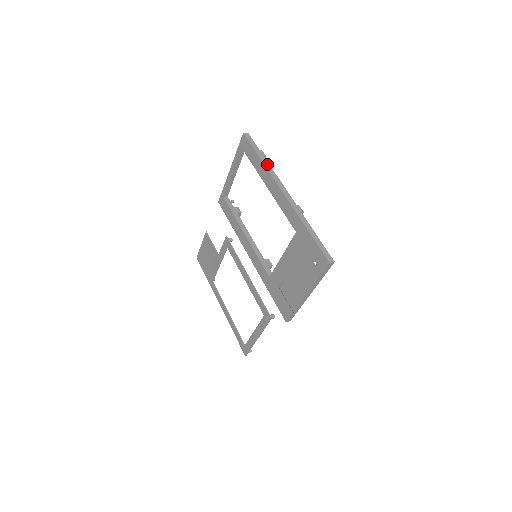
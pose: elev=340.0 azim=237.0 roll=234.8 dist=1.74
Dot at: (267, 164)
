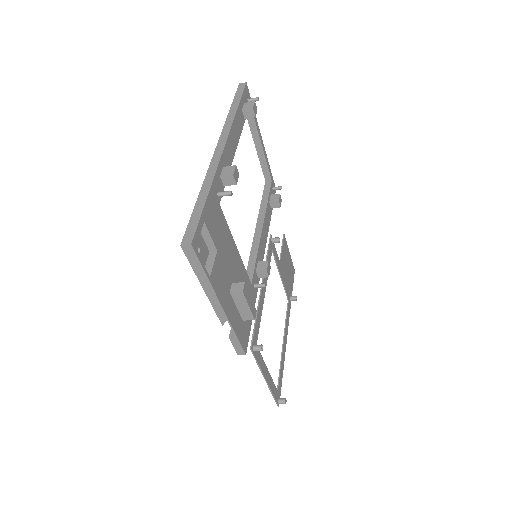
Dot at: (232, 115)
